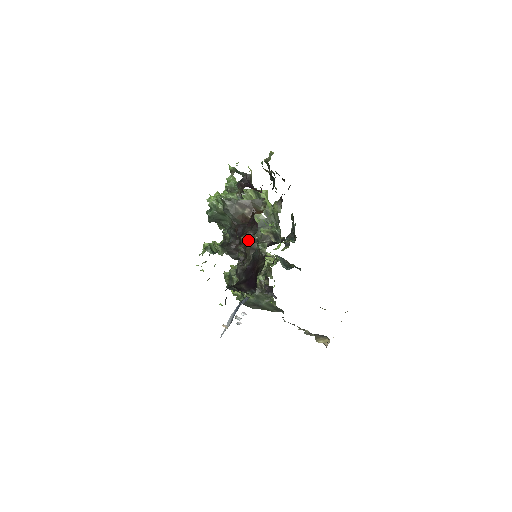
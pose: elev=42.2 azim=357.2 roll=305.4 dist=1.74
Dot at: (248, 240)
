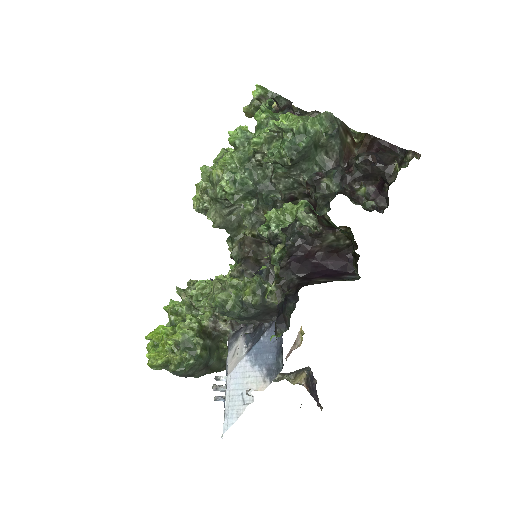
Dot at: (398, 168)
